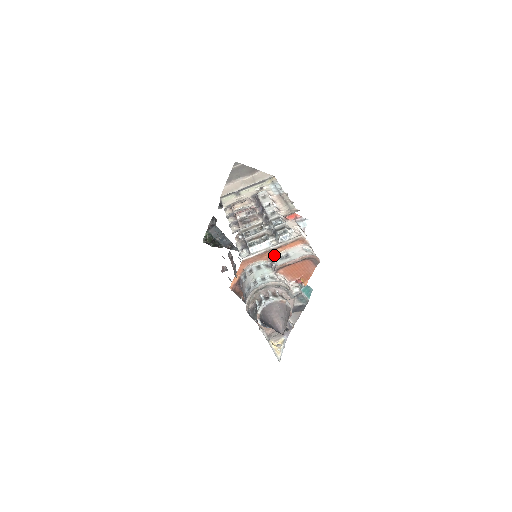
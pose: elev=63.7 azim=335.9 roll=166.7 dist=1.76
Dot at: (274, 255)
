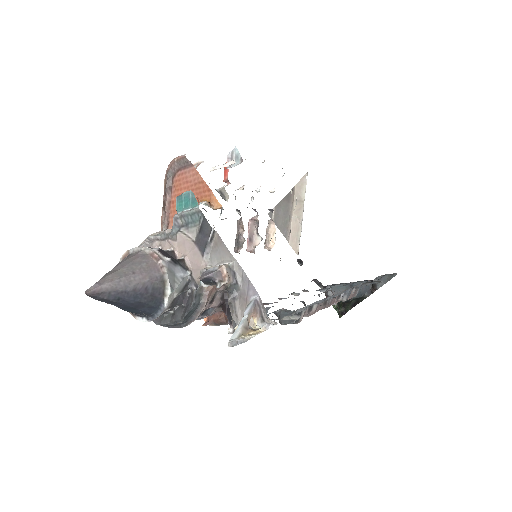
Dot at: occluded
